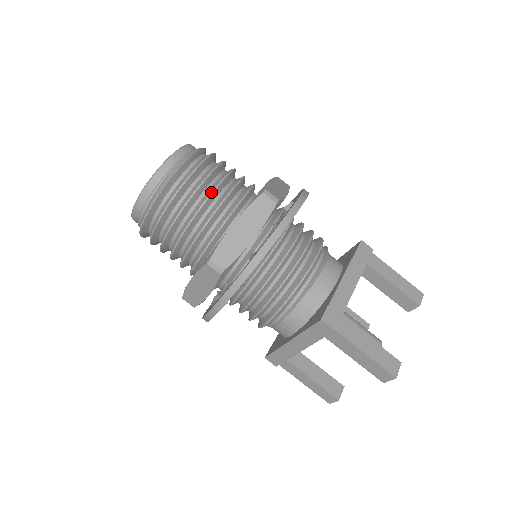
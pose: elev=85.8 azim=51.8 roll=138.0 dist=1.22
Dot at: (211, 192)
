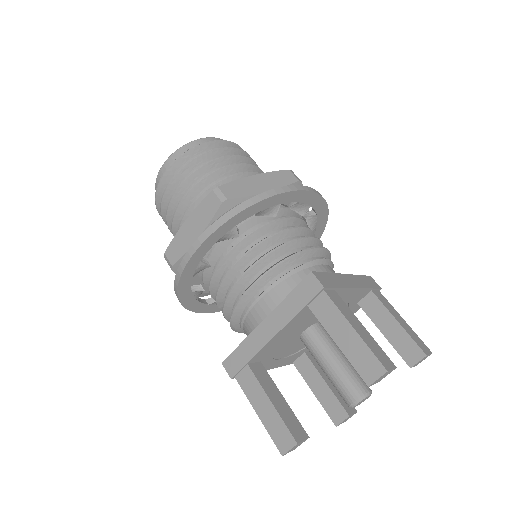
Dot at: (241, 162)
